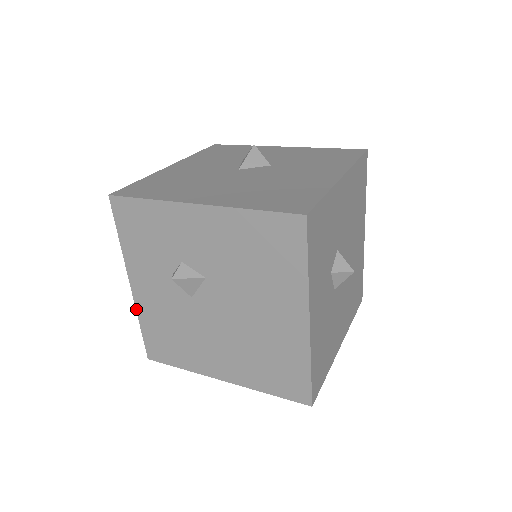
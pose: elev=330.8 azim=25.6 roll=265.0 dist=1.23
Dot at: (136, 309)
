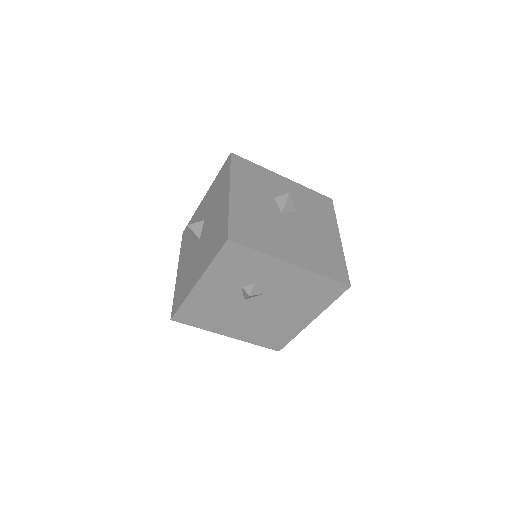
Dot at: (188, 296)
